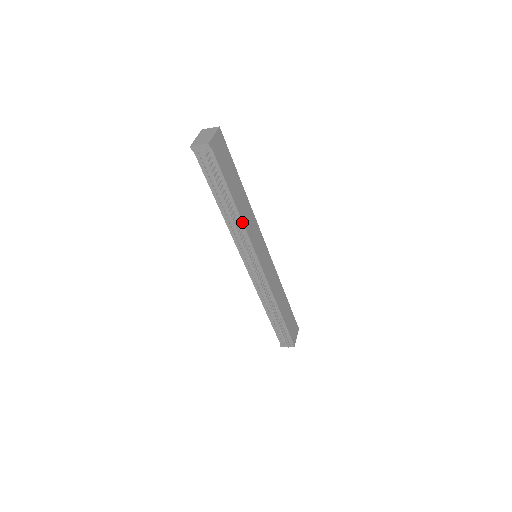
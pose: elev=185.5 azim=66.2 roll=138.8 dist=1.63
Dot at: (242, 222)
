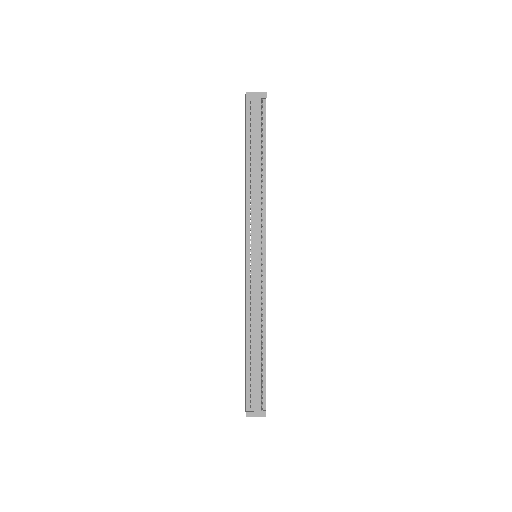
Dot at: (265, 193)
